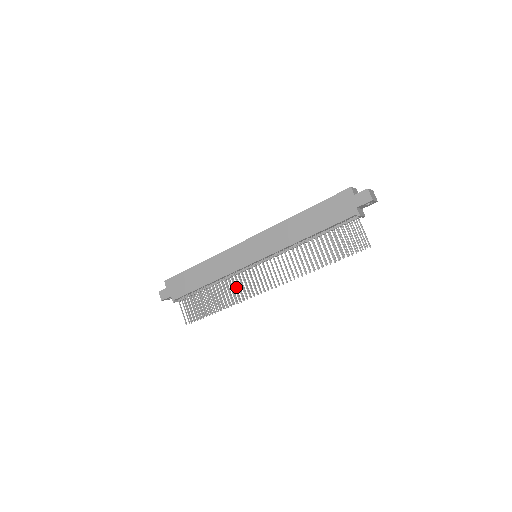
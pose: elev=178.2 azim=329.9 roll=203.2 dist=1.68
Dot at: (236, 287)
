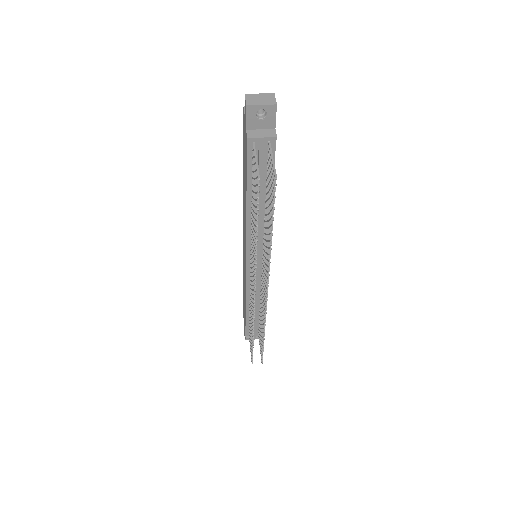
Dot at: occluded
